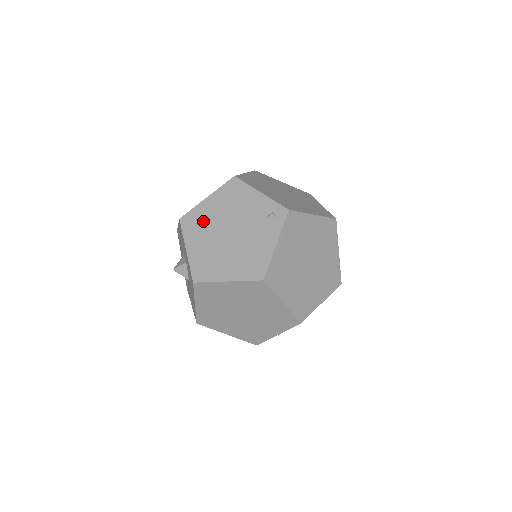
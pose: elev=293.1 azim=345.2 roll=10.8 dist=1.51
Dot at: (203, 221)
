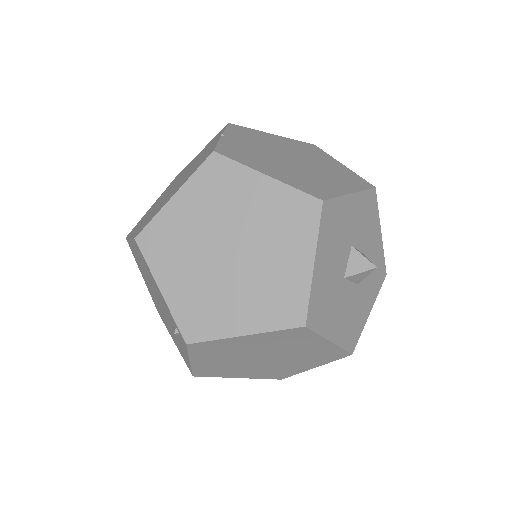
Dot at: (139, 263)
